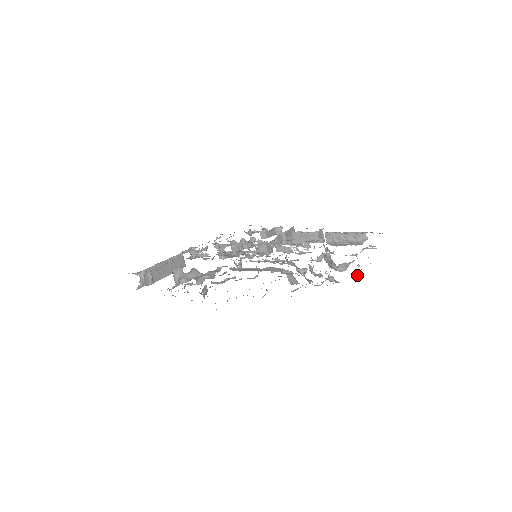
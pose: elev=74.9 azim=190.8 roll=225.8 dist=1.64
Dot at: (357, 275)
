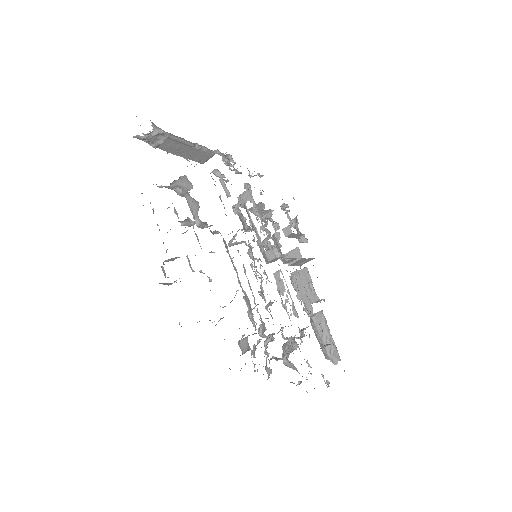
Dot at: occluded
